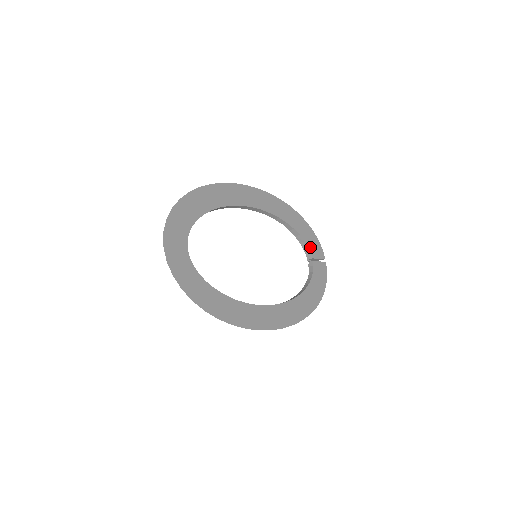
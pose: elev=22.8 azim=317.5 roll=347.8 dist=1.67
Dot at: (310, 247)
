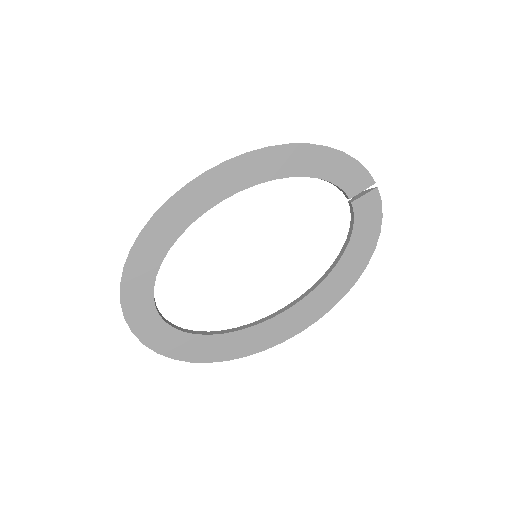
Dot at: (342, 184)
